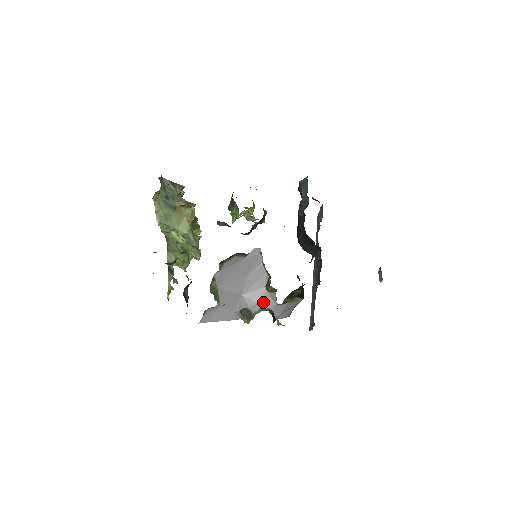
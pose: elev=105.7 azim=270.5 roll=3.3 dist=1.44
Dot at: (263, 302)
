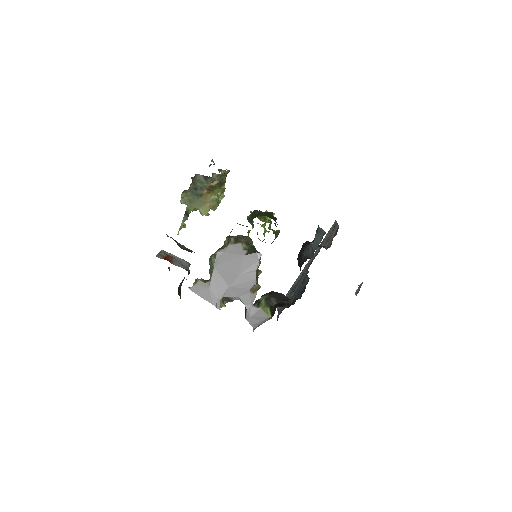
Dot at: (243, 298)
